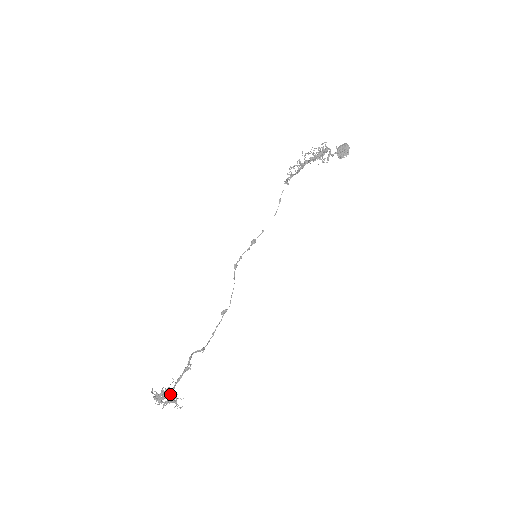
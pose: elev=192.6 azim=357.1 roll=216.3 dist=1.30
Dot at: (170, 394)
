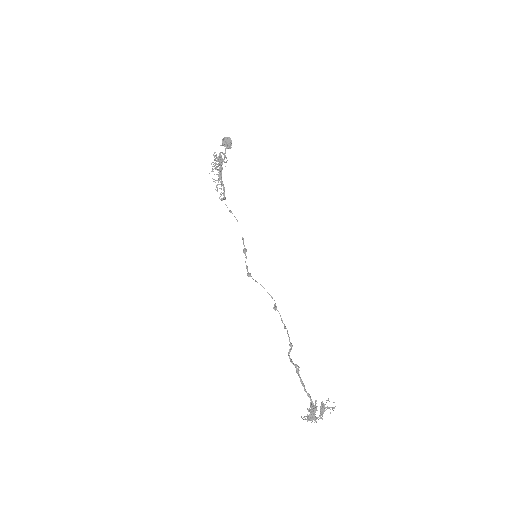
Dot at: (312, 403)
